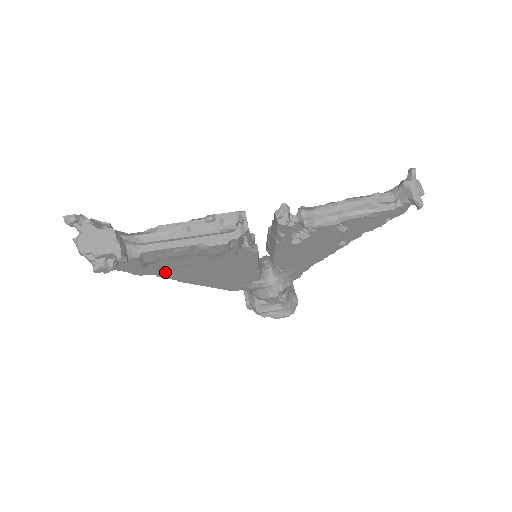
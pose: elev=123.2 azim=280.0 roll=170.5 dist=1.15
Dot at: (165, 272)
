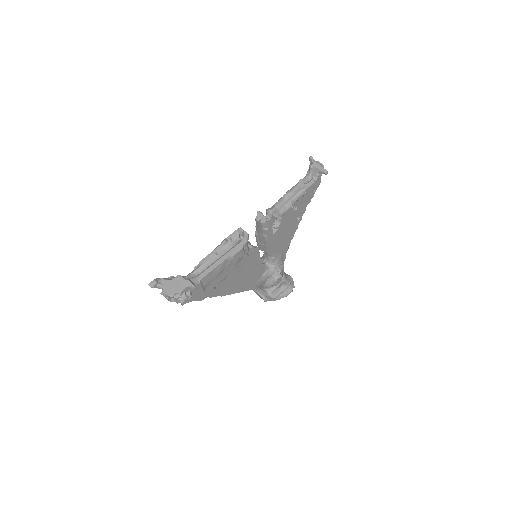
Dot at: (214, 292)
